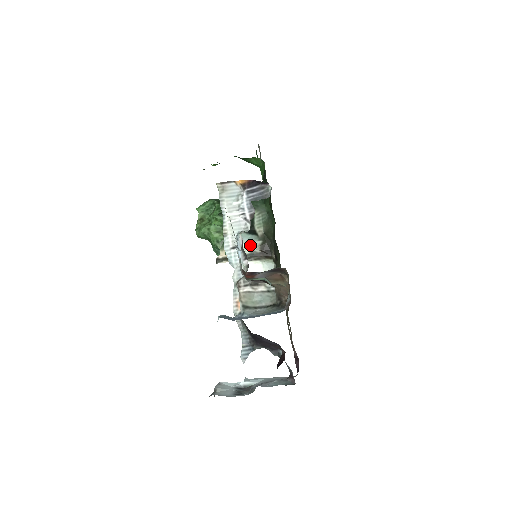
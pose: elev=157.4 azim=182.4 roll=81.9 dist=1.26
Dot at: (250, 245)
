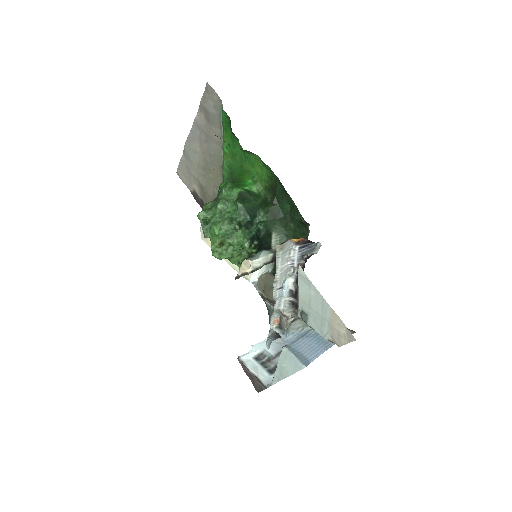
Dot at: (264, 259)
